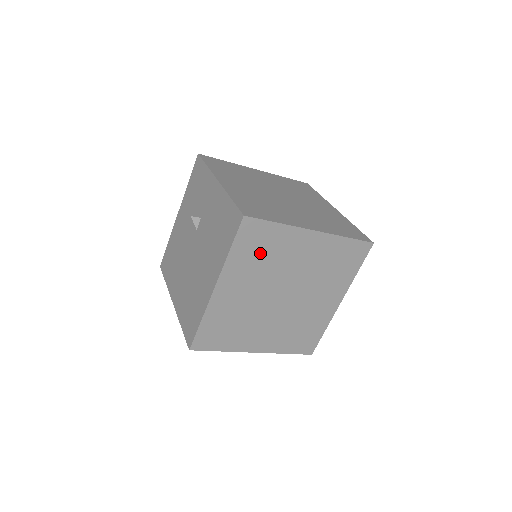
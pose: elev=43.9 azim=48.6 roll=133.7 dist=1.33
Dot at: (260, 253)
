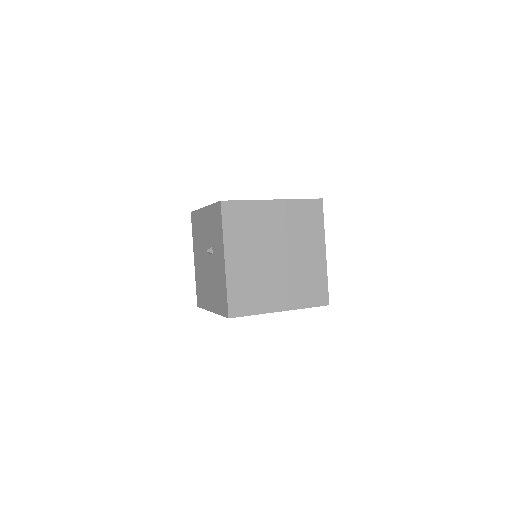
Dot at: occluded
